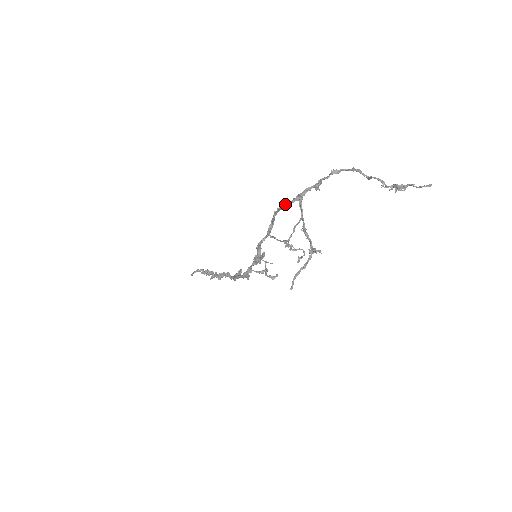
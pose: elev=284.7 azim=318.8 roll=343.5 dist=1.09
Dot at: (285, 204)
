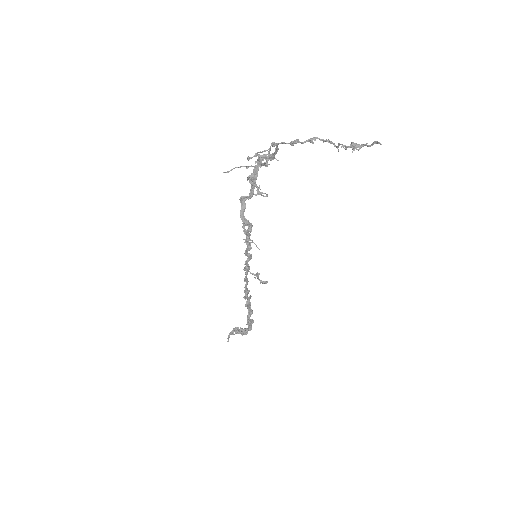
Dot at: (266, 154)
